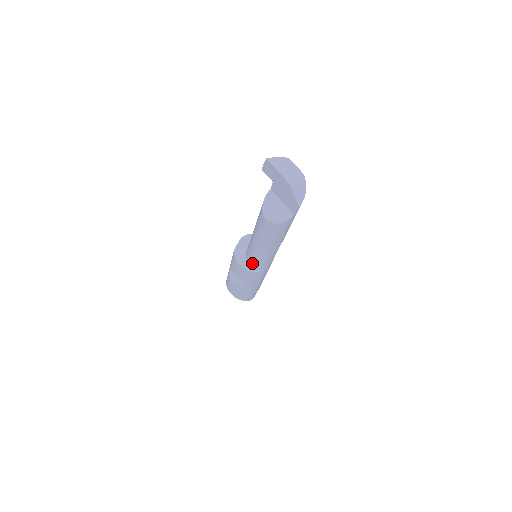
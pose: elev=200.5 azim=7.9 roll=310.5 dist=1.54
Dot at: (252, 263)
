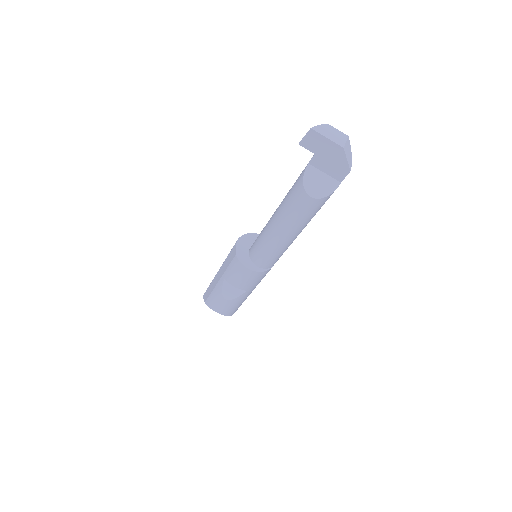
Dot at: (265, 261)
